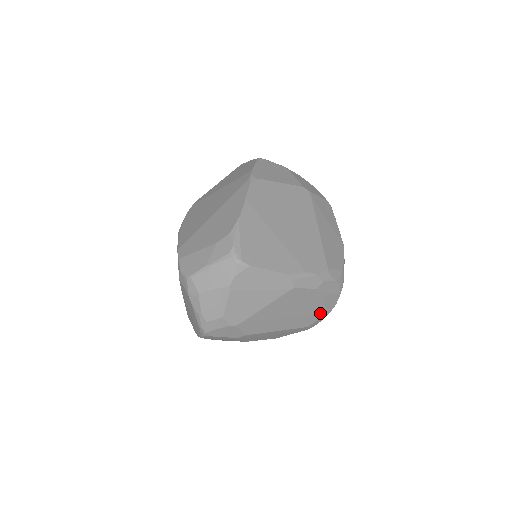
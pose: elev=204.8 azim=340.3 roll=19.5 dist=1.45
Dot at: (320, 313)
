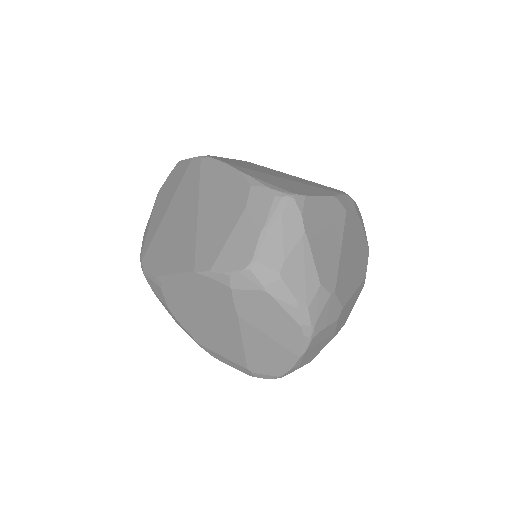
Dot at: (366, 251)
